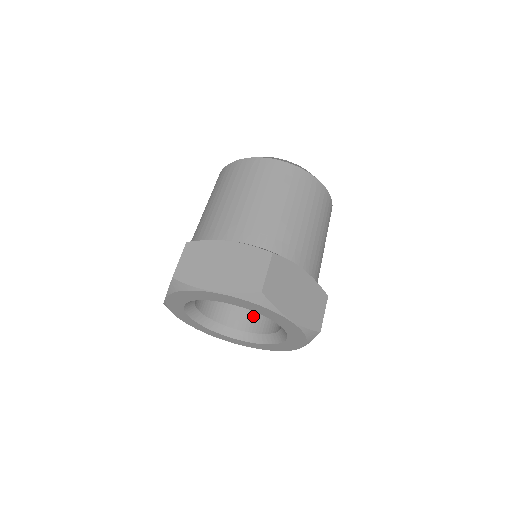
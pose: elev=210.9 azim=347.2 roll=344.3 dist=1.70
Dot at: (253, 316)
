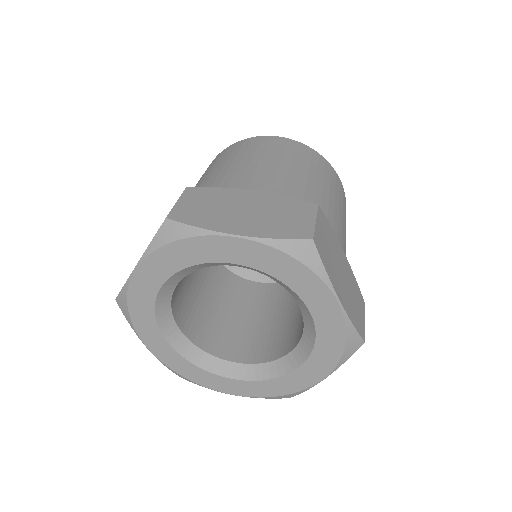
Dot at: (294, 331)
